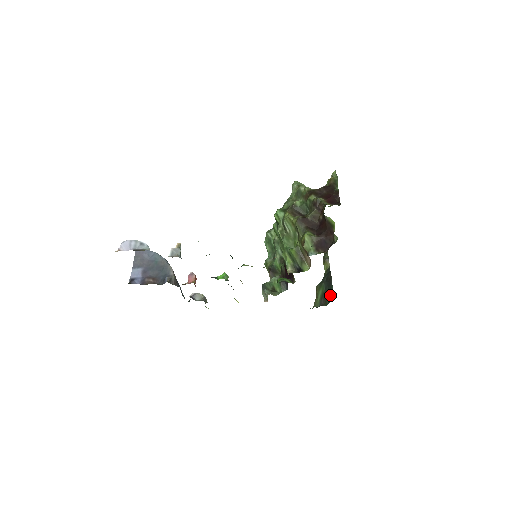
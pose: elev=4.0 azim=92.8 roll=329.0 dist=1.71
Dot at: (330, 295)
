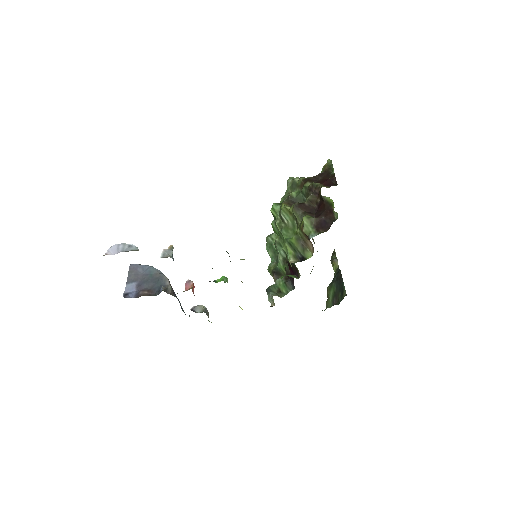
Dot at: (342, 292)
